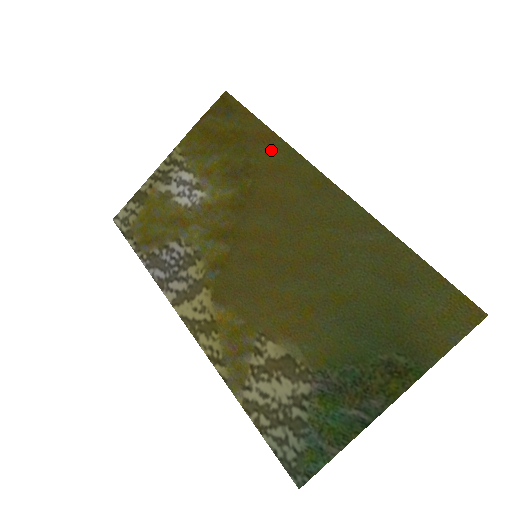
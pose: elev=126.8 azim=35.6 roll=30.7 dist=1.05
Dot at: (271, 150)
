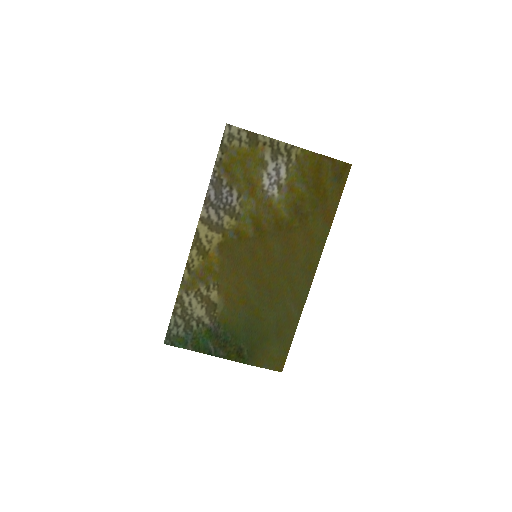
Dot at: (321, 227)
